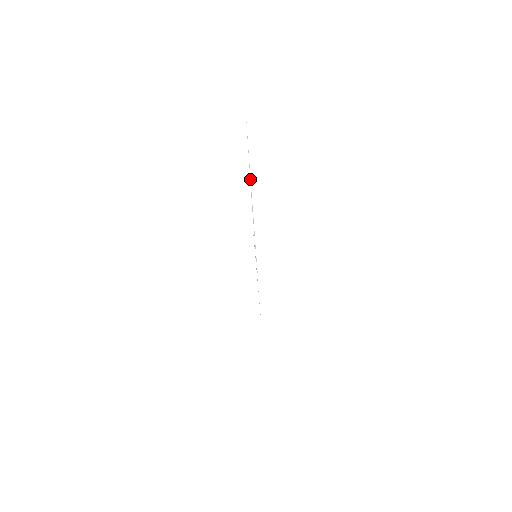
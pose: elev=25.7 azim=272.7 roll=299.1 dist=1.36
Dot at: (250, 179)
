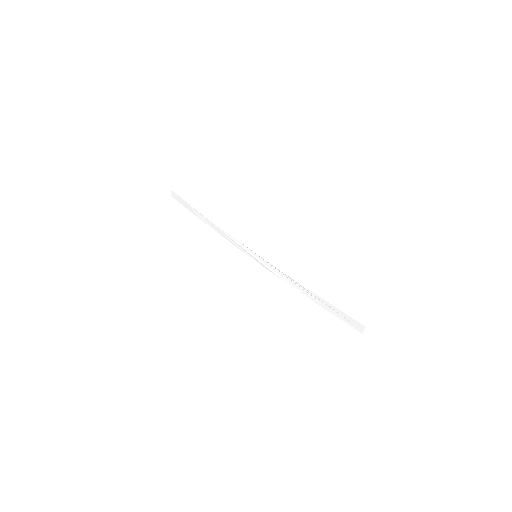
Dot at: (313, 297)
